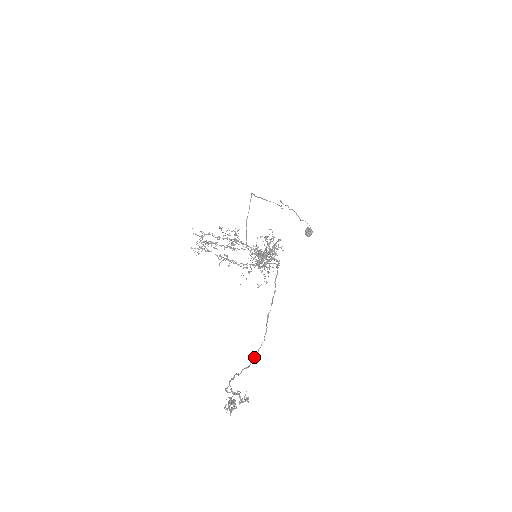
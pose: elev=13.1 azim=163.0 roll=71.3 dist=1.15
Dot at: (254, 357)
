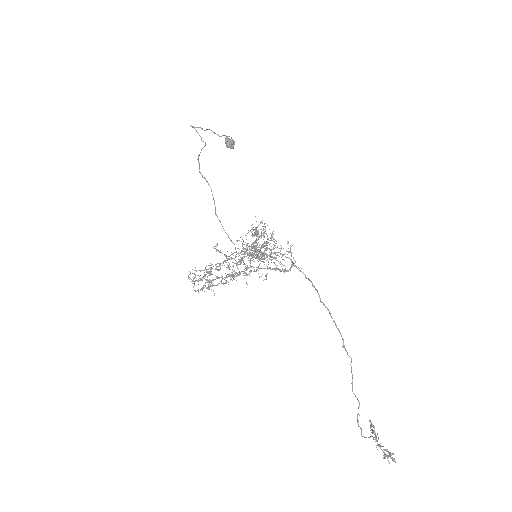
Dot at: occluded
